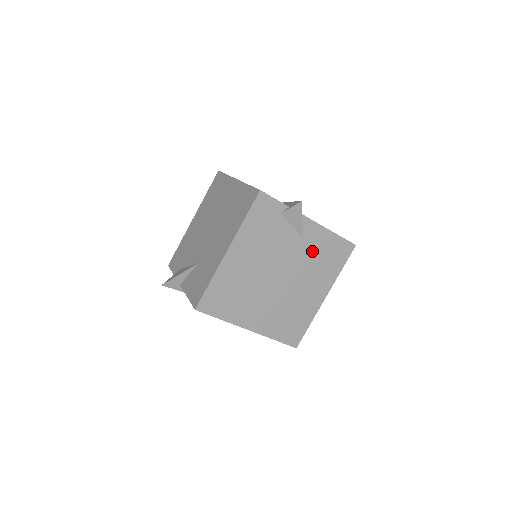
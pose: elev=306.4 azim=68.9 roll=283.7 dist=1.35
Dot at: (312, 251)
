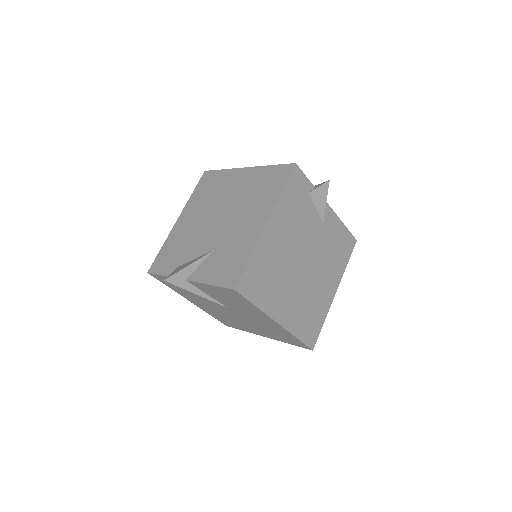
Dot at: (328, 239)
